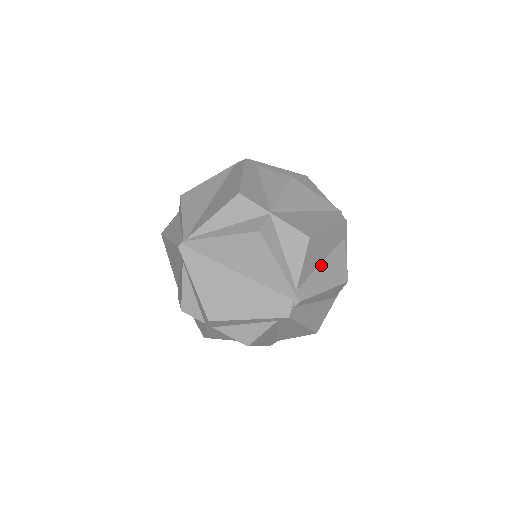
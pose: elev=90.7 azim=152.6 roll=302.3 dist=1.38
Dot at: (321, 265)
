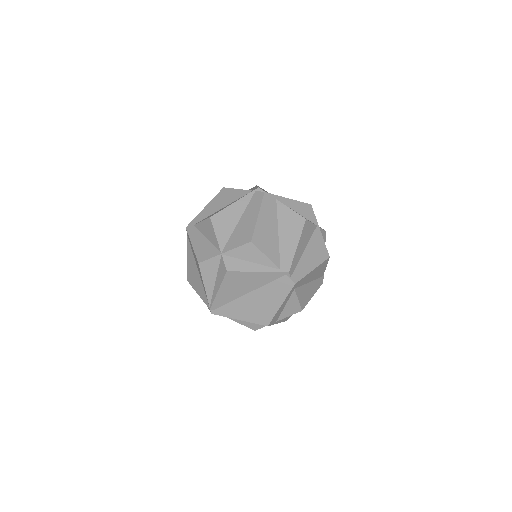
Dot at: (279, 236)
